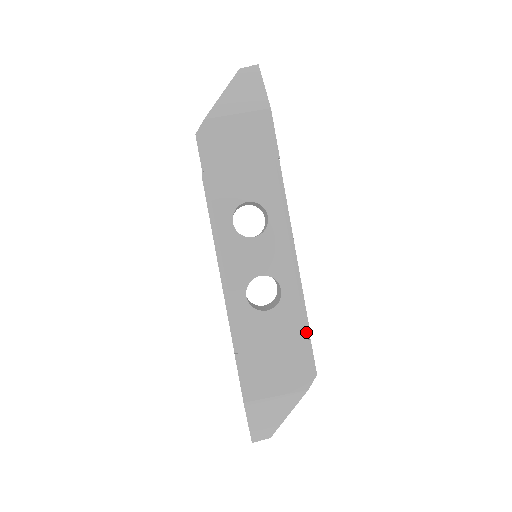
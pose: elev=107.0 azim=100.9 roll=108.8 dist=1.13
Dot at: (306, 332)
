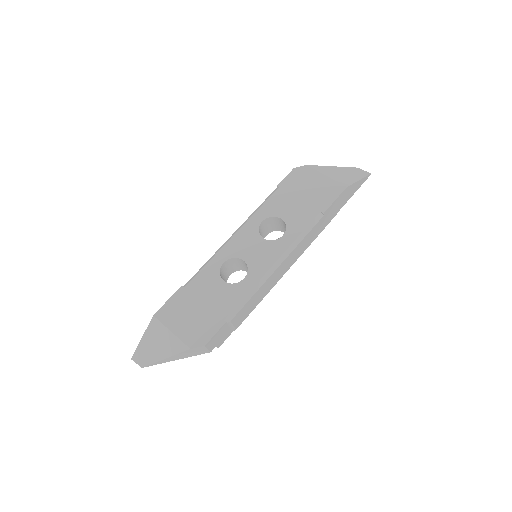
Dot at: (229, 315)
